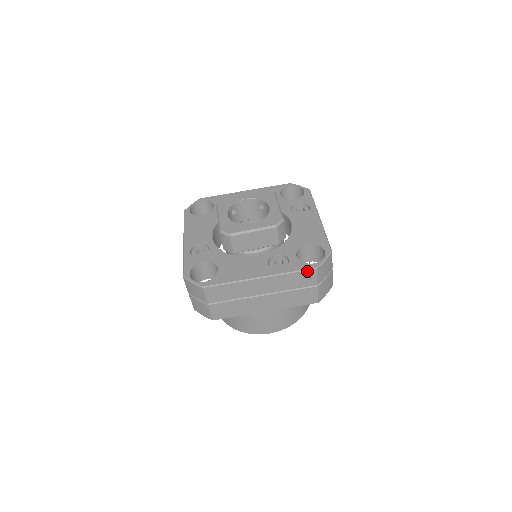
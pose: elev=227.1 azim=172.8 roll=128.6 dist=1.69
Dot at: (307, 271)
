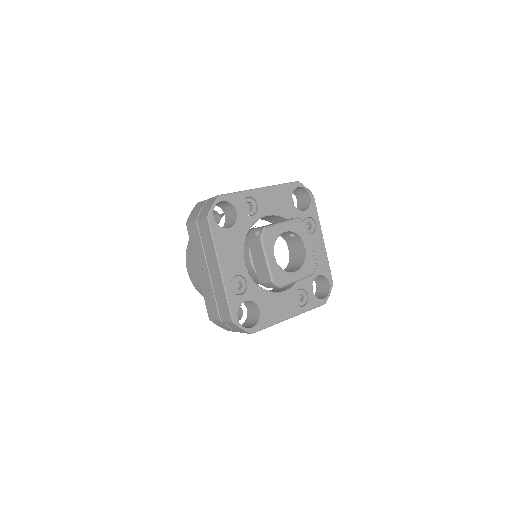
Dot at: (319, 306)
